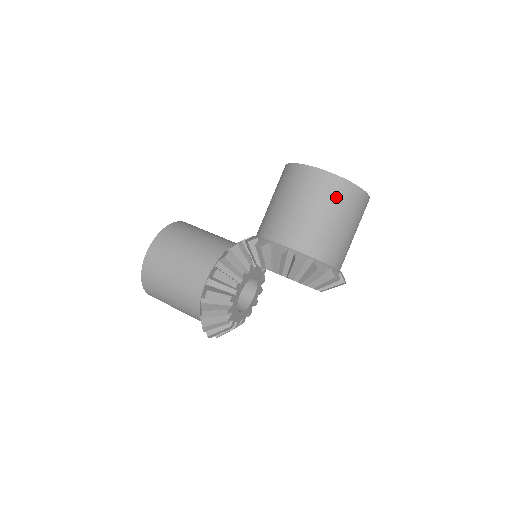
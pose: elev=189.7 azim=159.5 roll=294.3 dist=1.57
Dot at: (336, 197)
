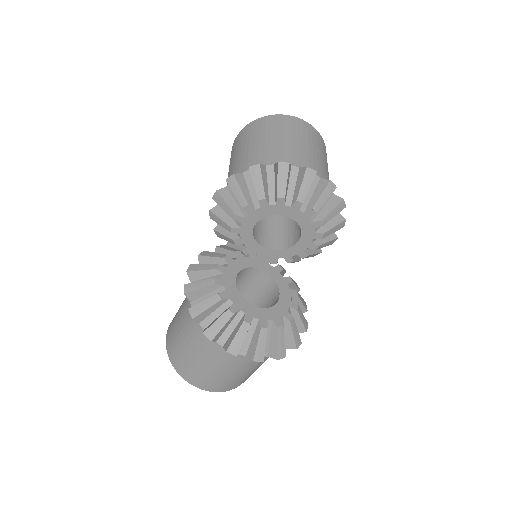
Dot at: (253, 132)
